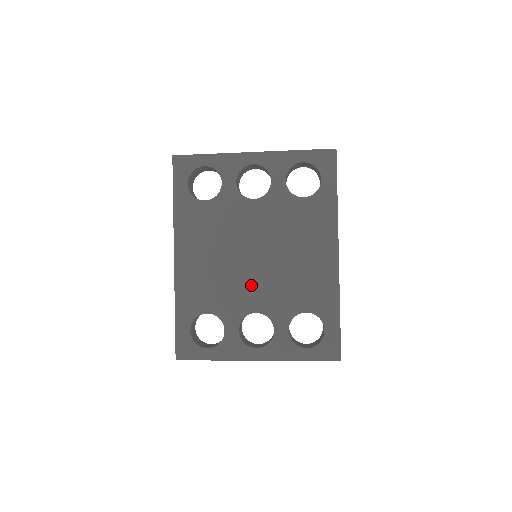
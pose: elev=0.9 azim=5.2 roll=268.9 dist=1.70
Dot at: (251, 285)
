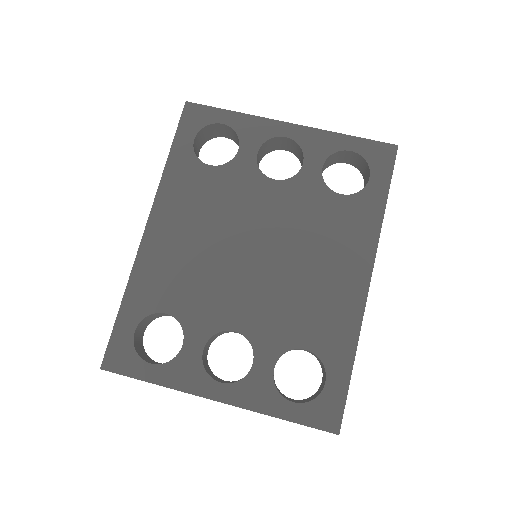
Dot at: (239, 290)
